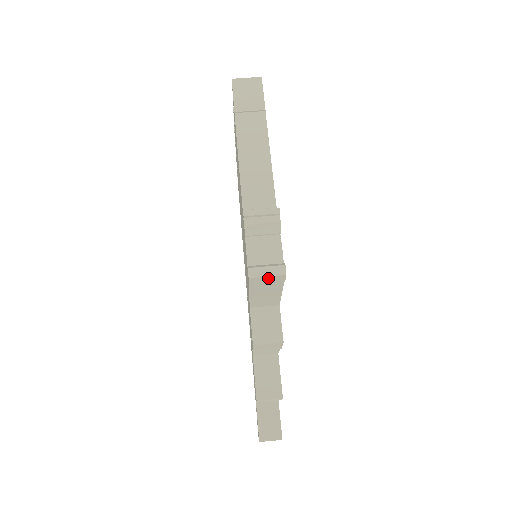
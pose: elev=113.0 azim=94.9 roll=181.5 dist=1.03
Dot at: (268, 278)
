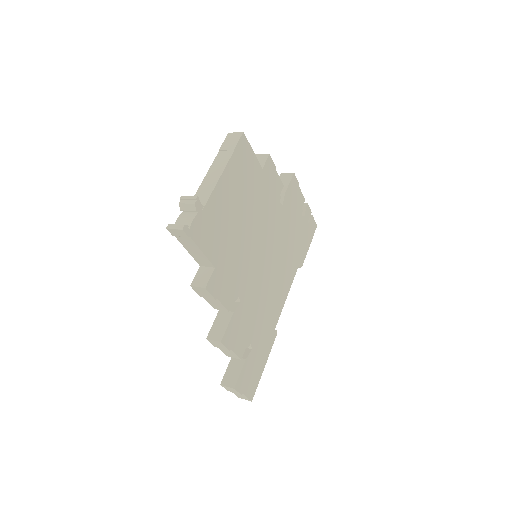
Dot at: (177, 231)
